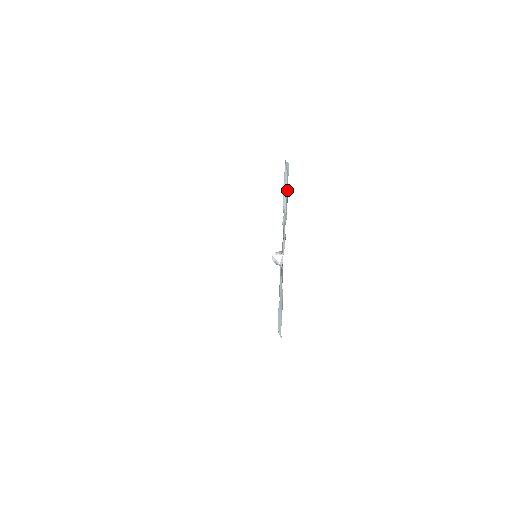
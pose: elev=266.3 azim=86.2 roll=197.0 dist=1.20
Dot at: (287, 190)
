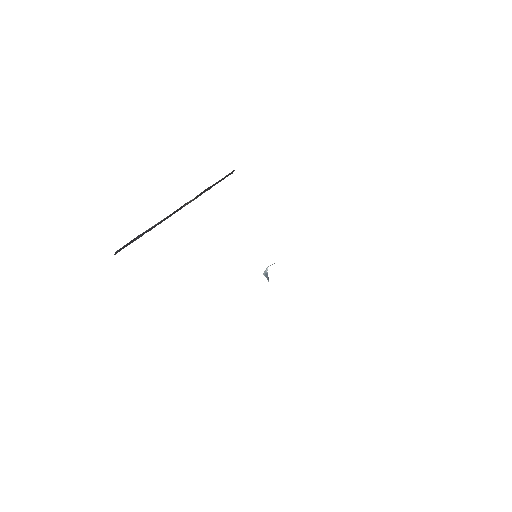
Dot at: occluded
